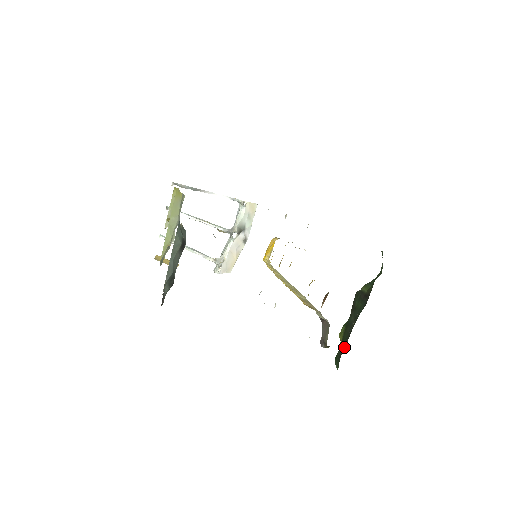
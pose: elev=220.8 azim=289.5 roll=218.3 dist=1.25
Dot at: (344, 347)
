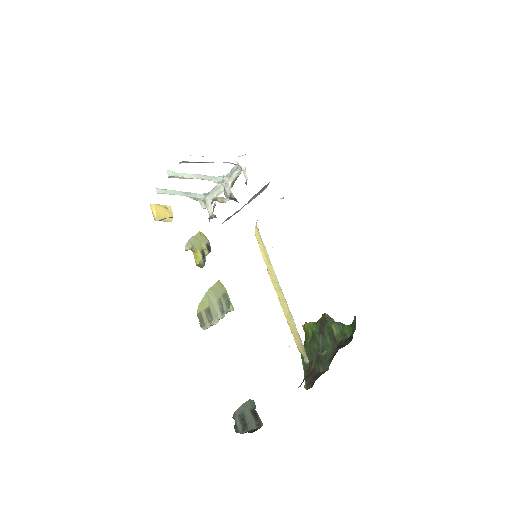
Dot at: (311, 361)
